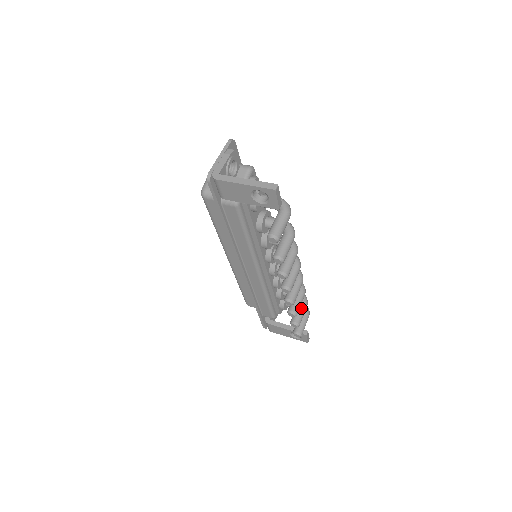
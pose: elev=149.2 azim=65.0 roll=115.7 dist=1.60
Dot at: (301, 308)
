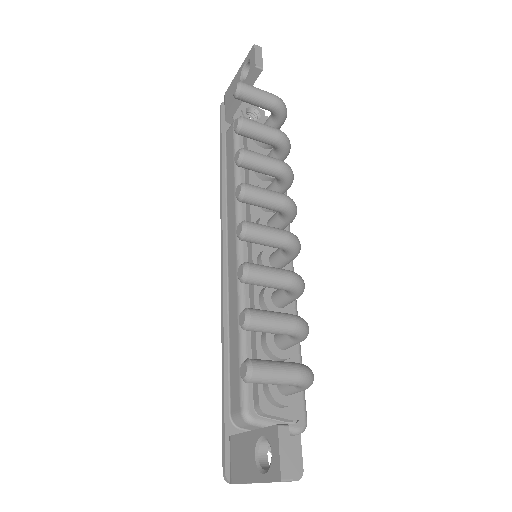
Dot at: (278, 312)
